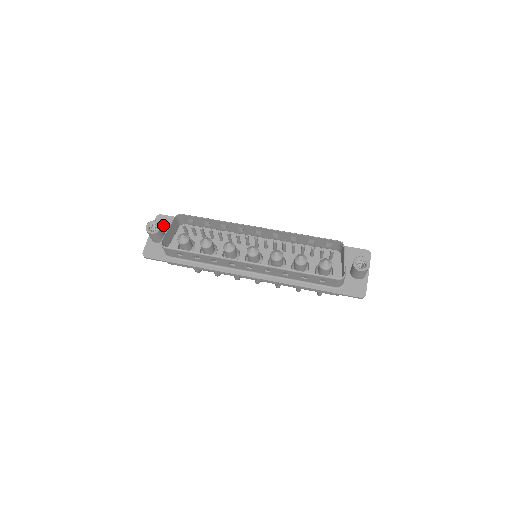
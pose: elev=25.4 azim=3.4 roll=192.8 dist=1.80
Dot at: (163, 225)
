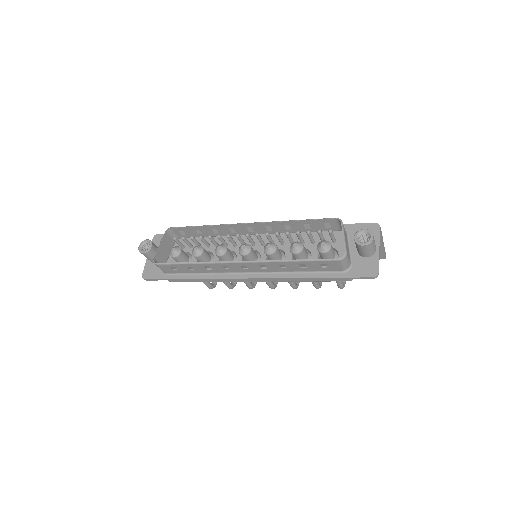
Dot at: occluded
